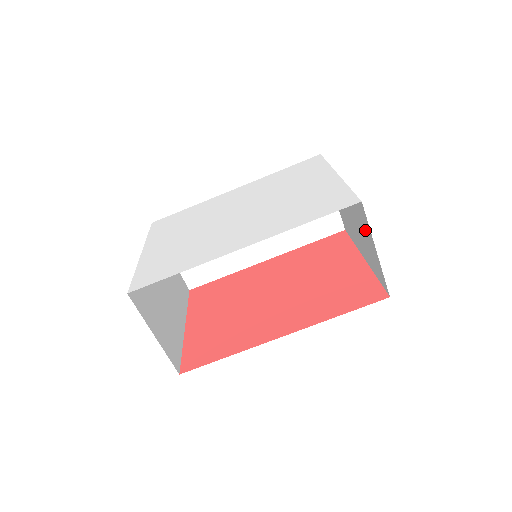
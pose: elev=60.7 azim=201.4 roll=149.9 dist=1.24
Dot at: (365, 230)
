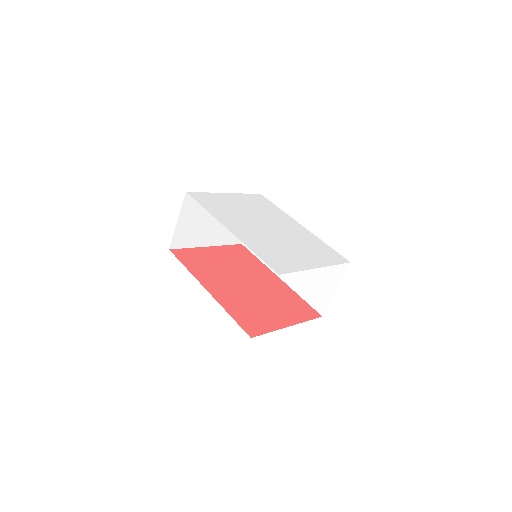
Dot at: occluded
